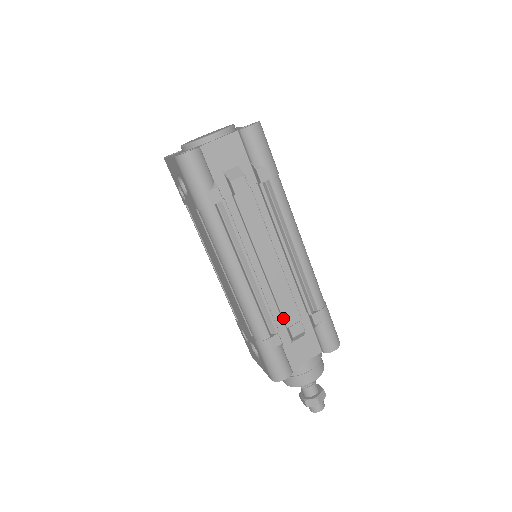
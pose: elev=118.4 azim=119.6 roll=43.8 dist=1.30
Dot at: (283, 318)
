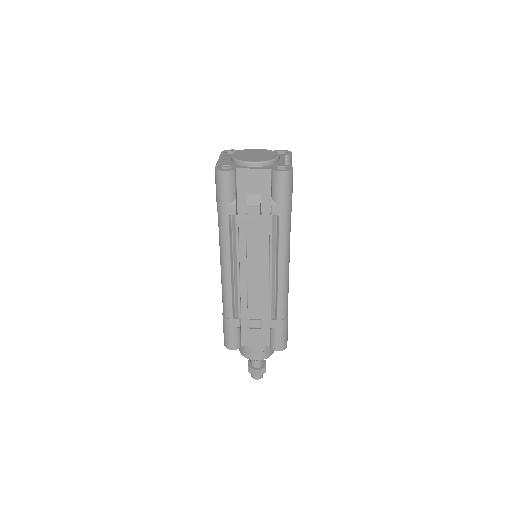
Dot at: (248, 311)
